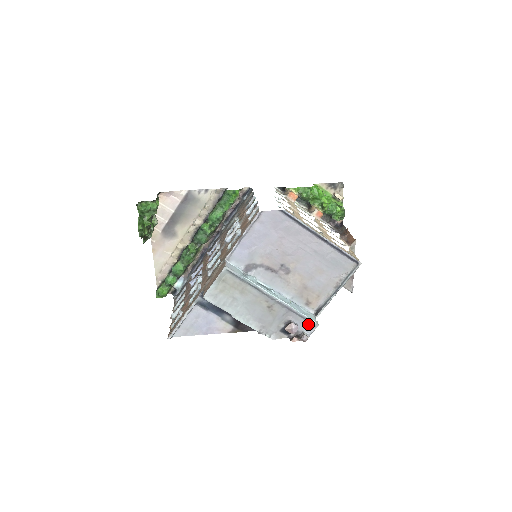
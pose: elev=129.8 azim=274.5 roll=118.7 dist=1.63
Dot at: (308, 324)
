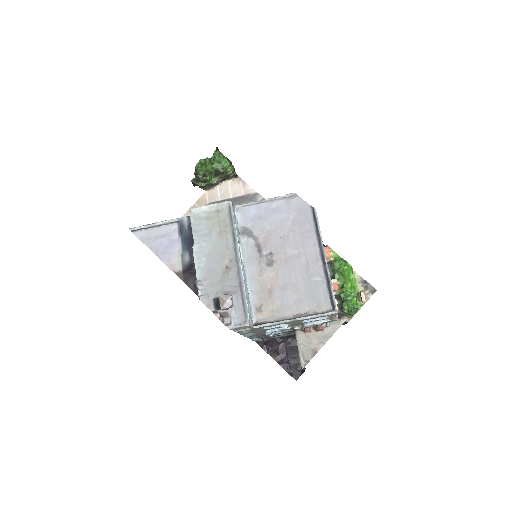
Dot at: (242, 315)
